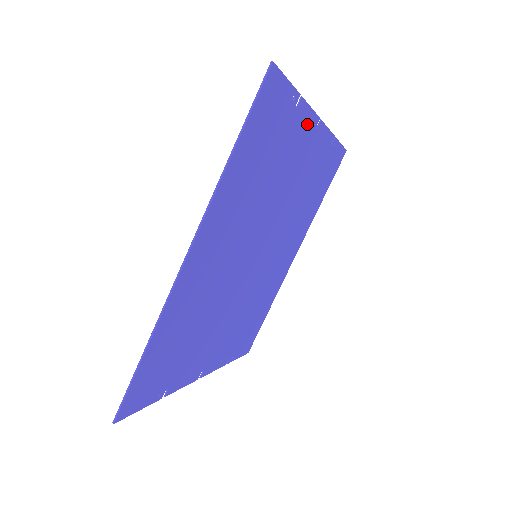
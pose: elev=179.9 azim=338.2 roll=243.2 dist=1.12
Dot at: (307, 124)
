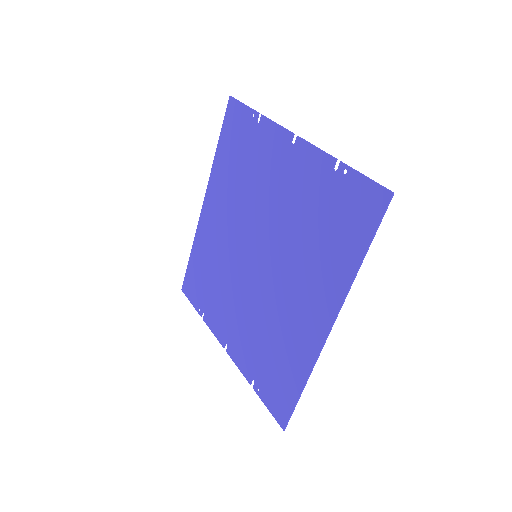
Dot at: (308, 157)
